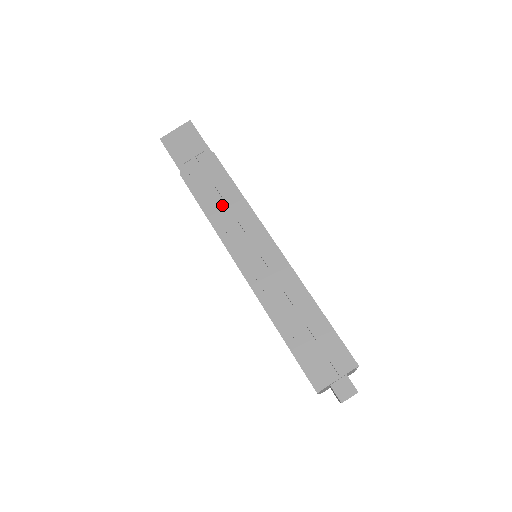
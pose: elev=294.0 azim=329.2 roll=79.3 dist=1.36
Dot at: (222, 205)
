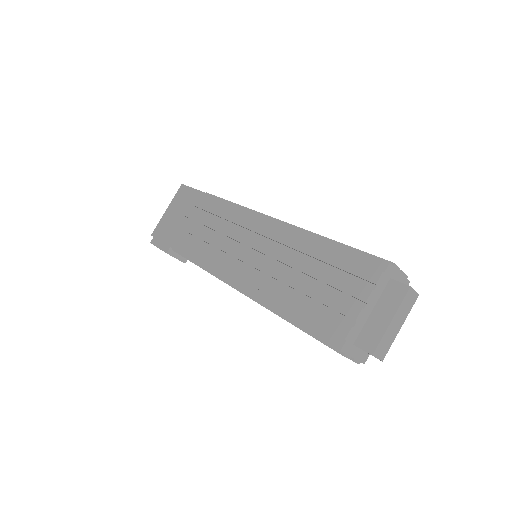
Dot at: occluded
